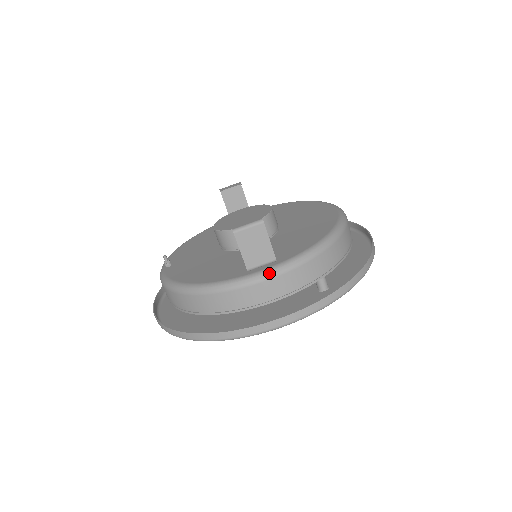
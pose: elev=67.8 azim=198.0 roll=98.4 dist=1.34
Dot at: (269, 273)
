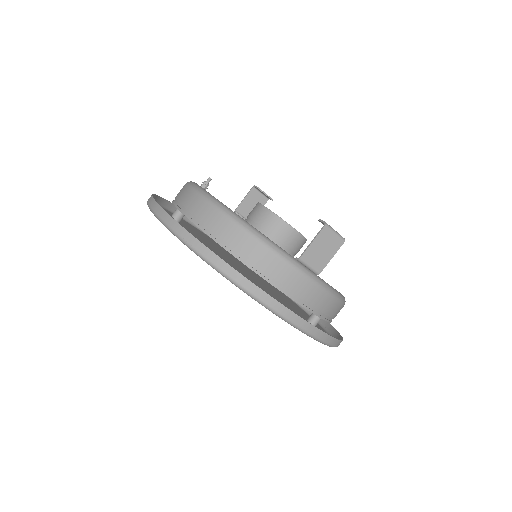
Dot at: (314, 277)
